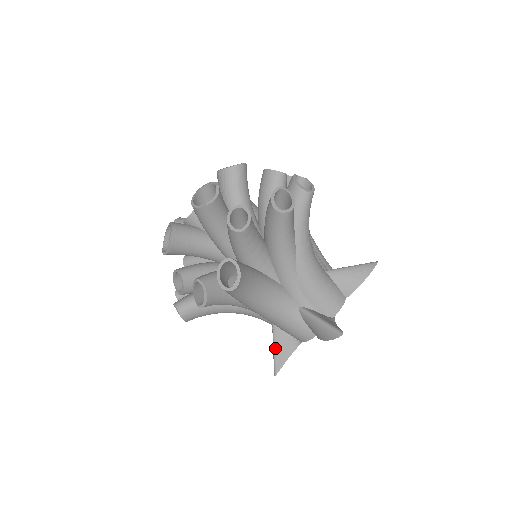
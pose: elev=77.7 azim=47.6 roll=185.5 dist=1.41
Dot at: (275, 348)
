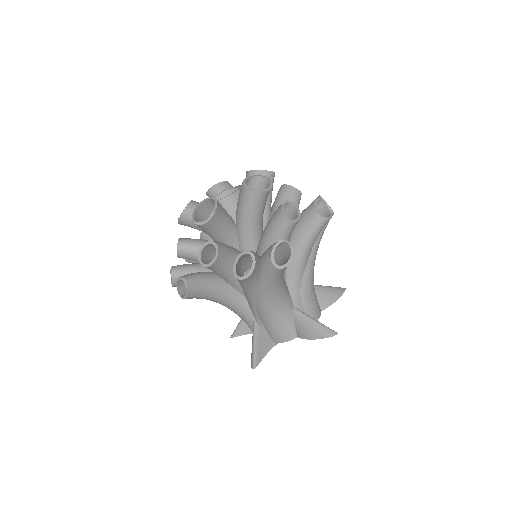
Dot at: (256, 343)
